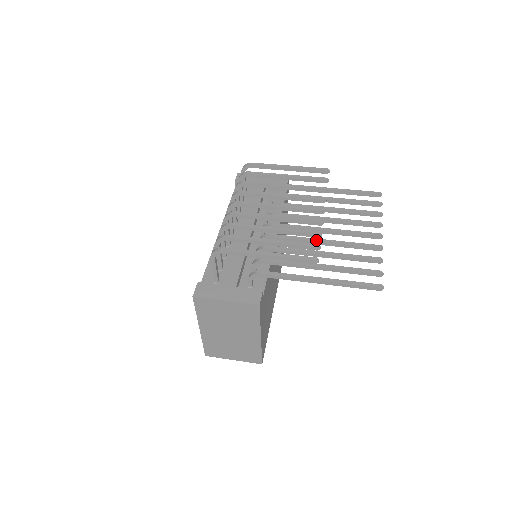
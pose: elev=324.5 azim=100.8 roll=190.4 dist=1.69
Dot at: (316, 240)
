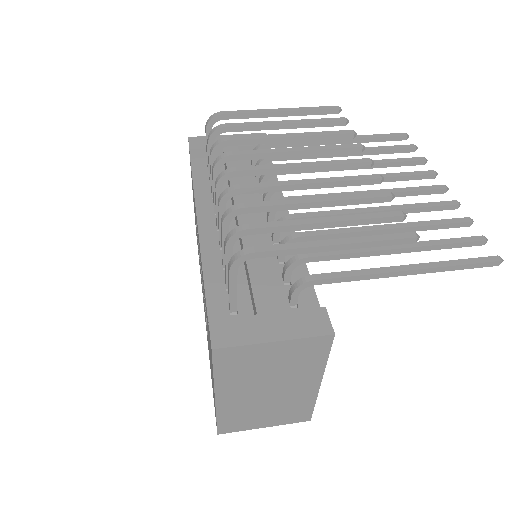
Dot at: (366, 210)
